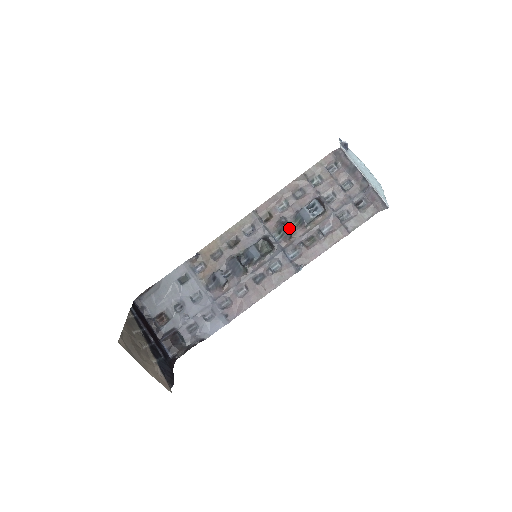
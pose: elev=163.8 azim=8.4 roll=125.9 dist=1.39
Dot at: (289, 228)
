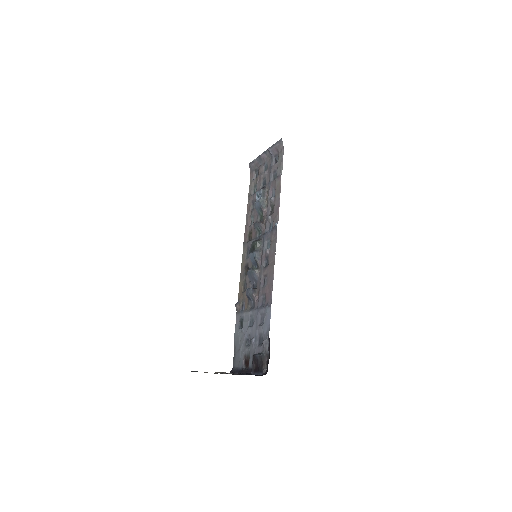
Dot at: occluded
